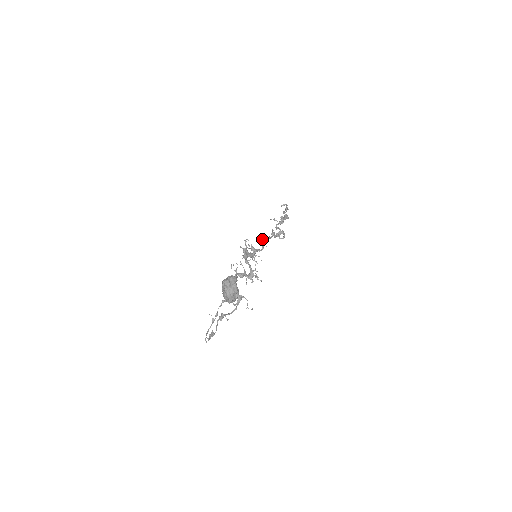
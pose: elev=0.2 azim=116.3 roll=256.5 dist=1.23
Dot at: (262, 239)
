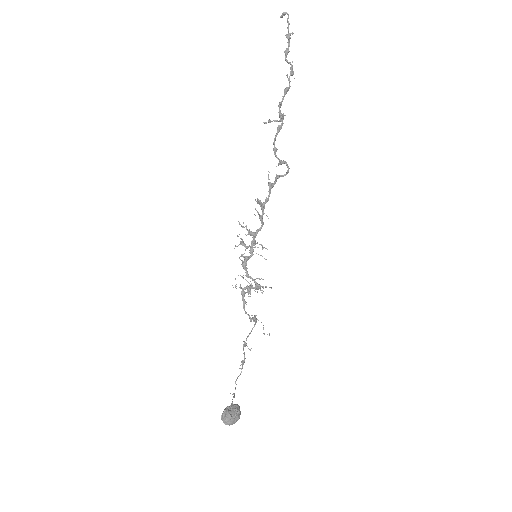
Dot at: occluded
